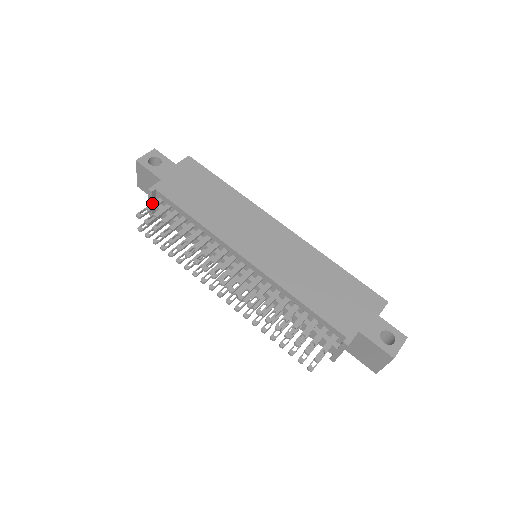
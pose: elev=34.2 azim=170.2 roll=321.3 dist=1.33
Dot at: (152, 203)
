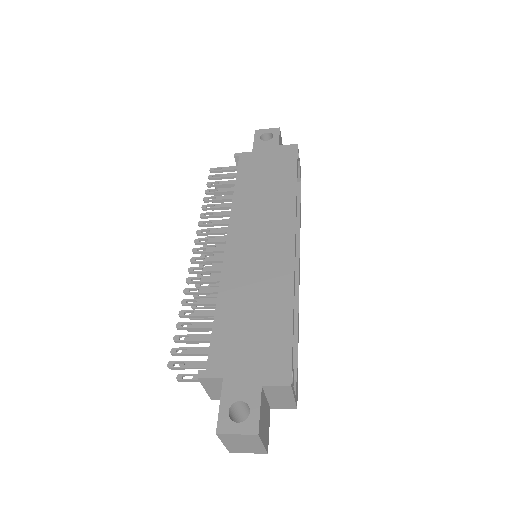
Dot at: (230, 166)
